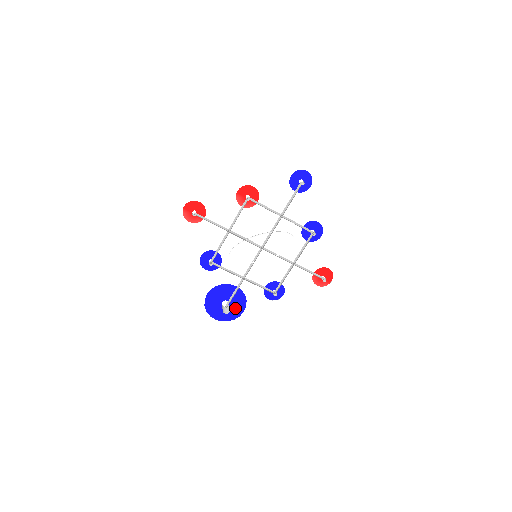
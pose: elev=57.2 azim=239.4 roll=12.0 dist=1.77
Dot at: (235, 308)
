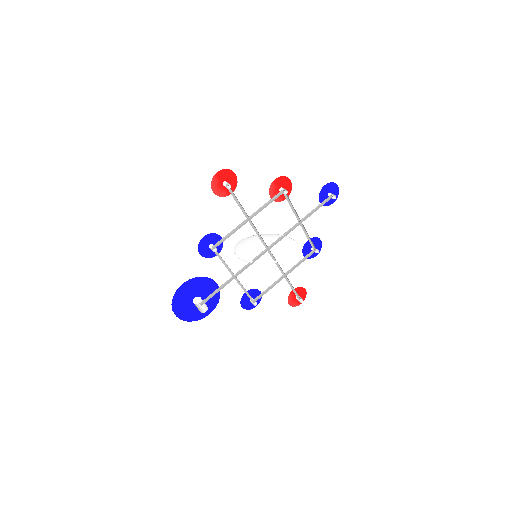
Dot at: occluded
